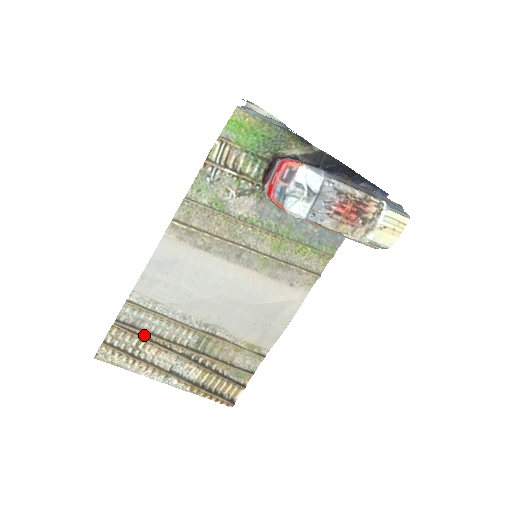
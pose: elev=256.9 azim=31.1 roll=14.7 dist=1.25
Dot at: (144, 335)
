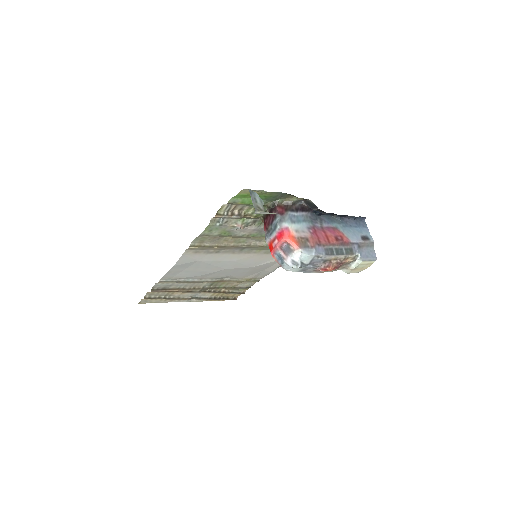
Dot at: (172, 291)
